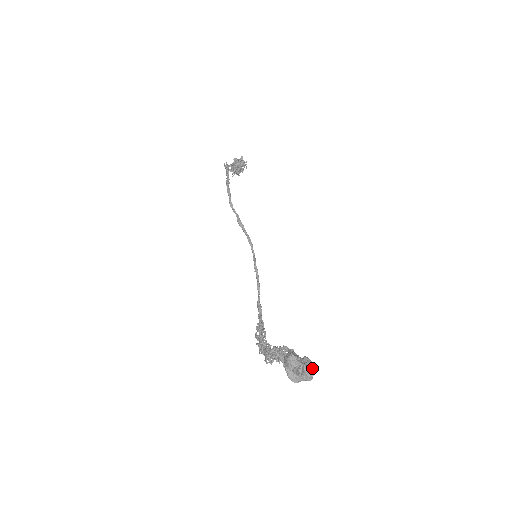
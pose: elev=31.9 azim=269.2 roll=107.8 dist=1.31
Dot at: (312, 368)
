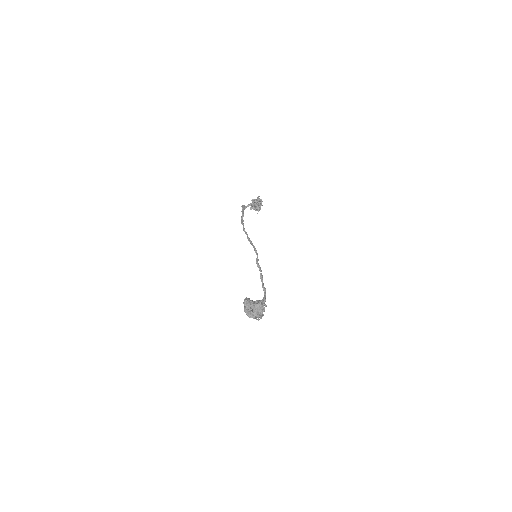
Dot at: (258, 304)
